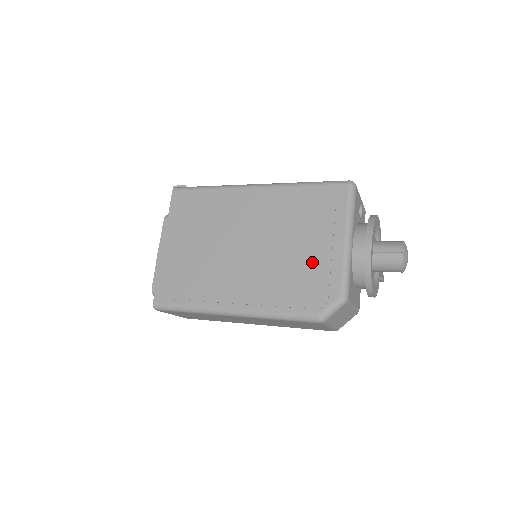
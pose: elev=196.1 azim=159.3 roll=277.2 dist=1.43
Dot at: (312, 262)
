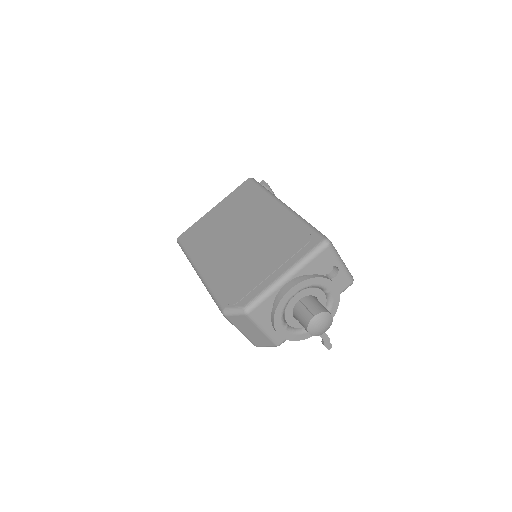
Dot at: (255, 273)
